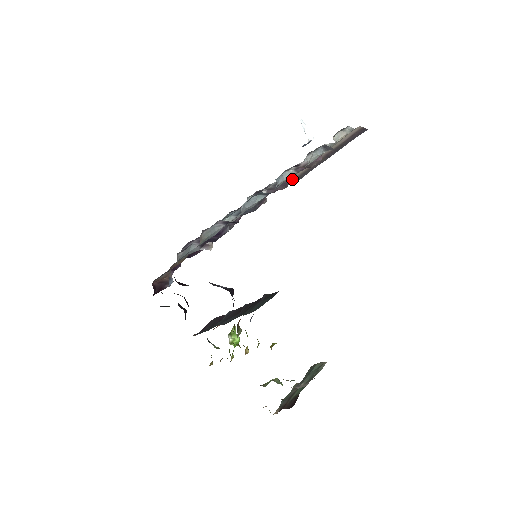
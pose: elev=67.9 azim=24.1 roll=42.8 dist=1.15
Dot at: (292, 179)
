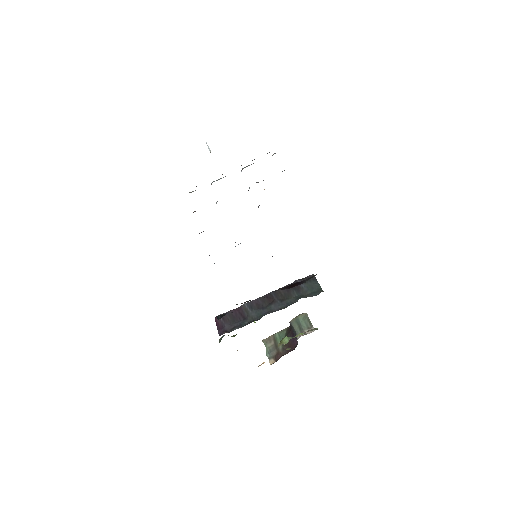
Dot at: occluded
